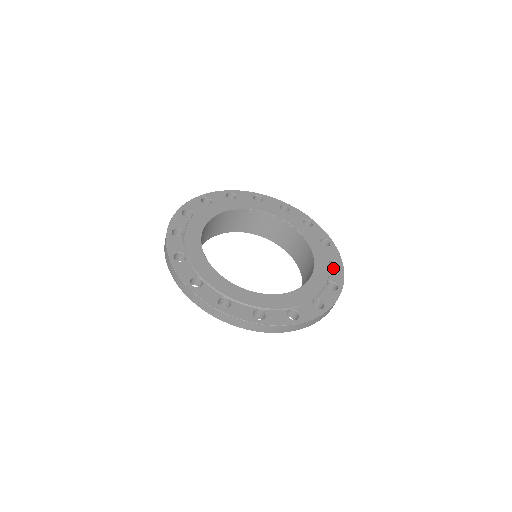
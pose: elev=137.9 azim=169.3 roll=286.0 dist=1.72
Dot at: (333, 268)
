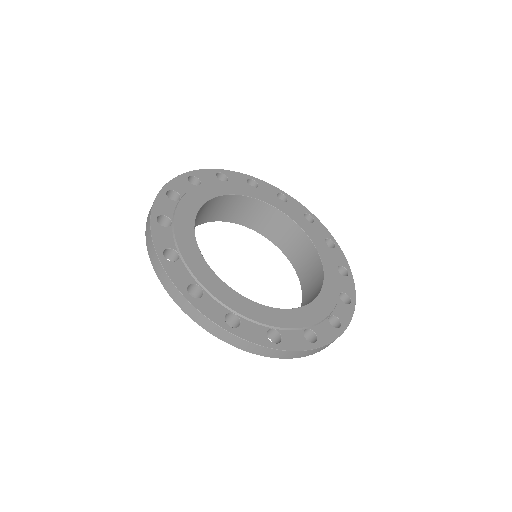
Dot at: (342, 302)
